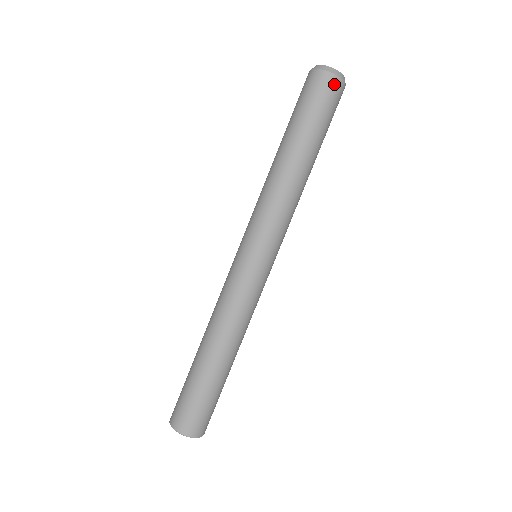
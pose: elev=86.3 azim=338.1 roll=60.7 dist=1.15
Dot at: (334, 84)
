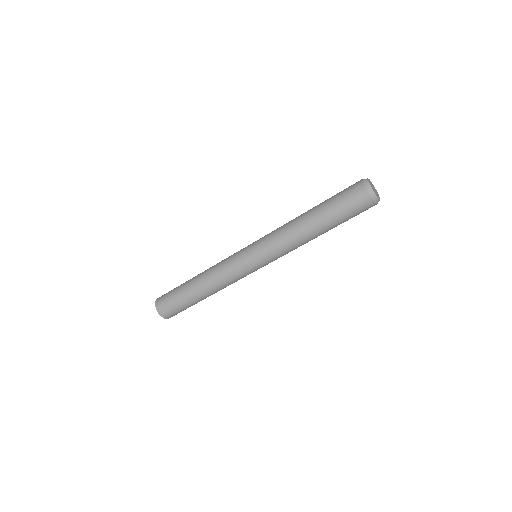
Dot at: occluded
